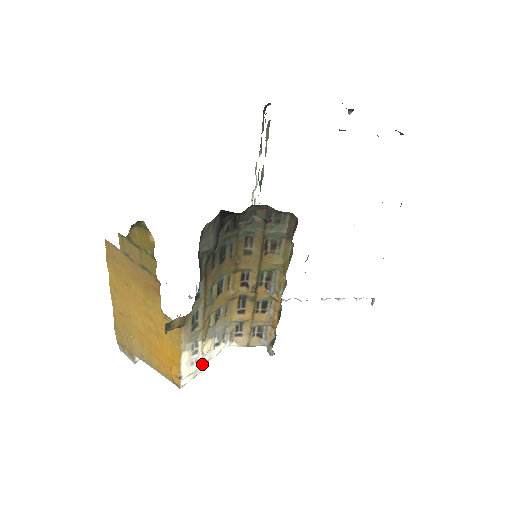
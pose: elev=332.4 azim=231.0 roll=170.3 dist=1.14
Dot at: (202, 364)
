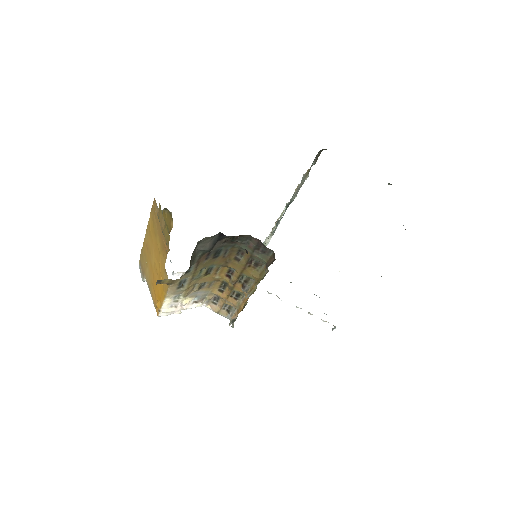
Dot at: (179, 309)
